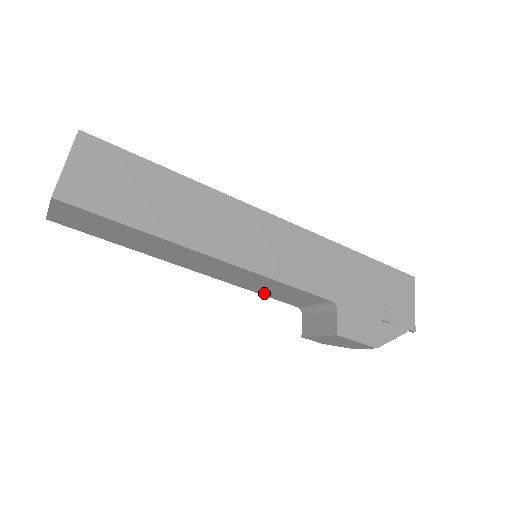
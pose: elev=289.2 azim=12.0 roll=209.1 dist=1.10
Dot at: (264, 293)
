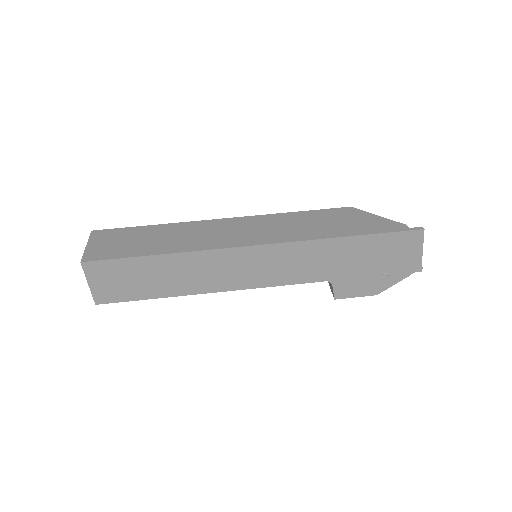
Dot at: occluded
